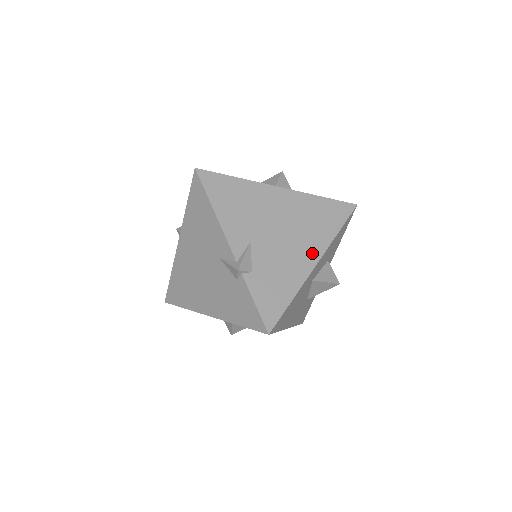
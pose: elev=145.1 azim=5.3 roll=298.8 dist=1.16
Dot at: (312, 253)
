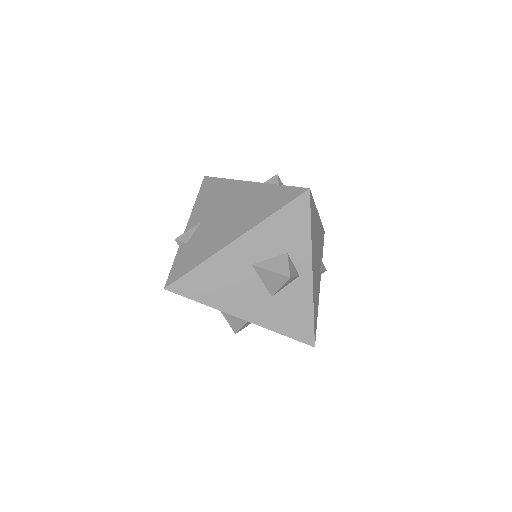
Dot at: (238, 231)
